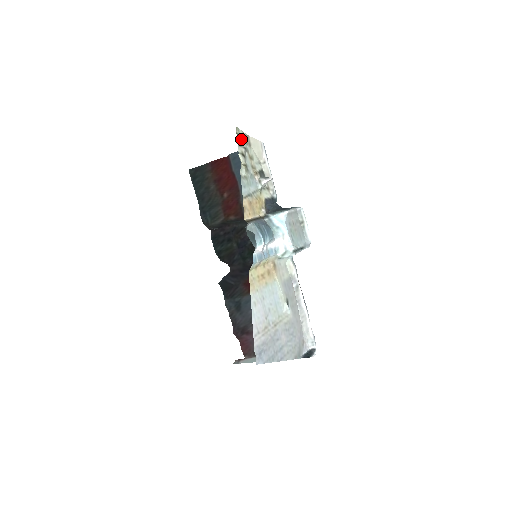
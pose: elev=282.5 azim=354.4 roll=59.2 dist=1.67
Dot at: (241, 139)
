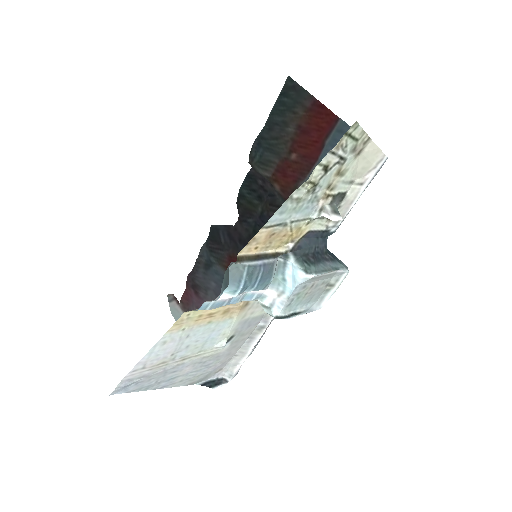
Dot at: (348, 142)
